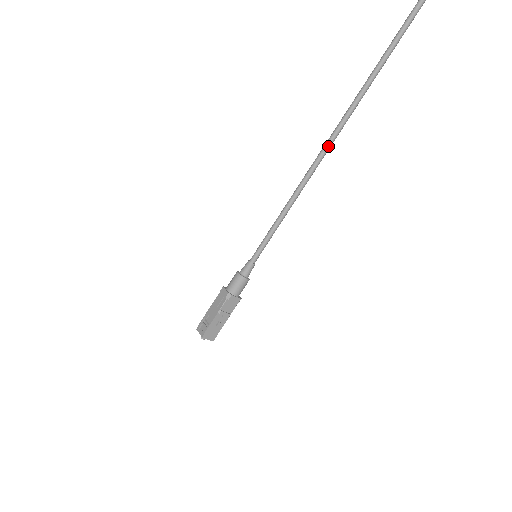
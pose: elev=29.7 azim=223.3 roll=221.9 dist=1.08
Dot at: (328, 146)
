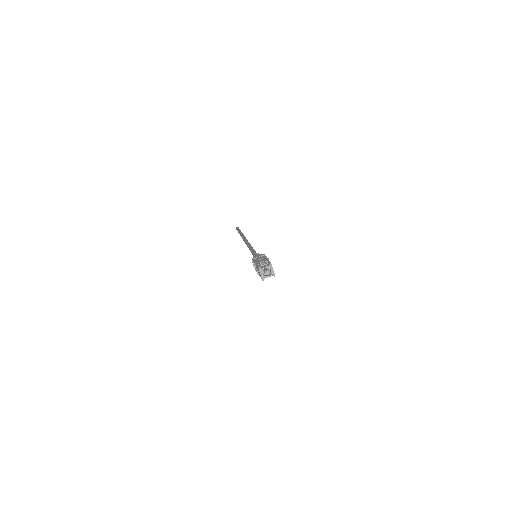
Dot at: (247, 240)
